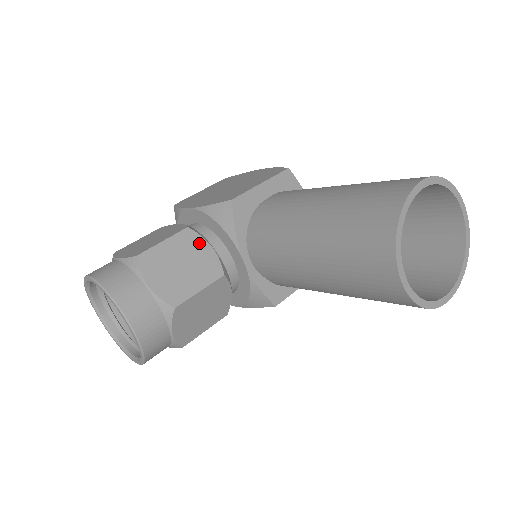
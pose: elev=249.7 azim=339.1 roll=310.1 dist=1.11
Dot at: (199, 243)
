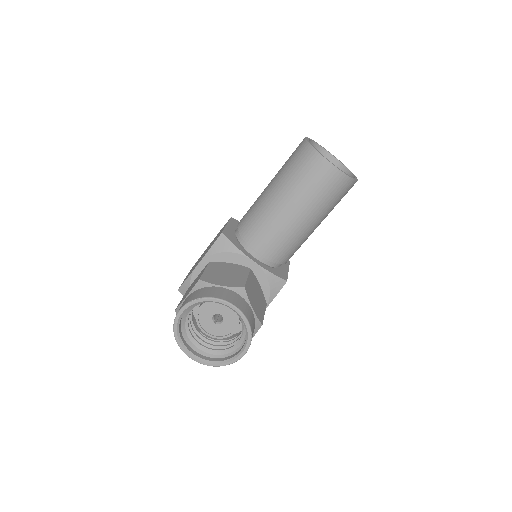
Dot at: (223, 264)
